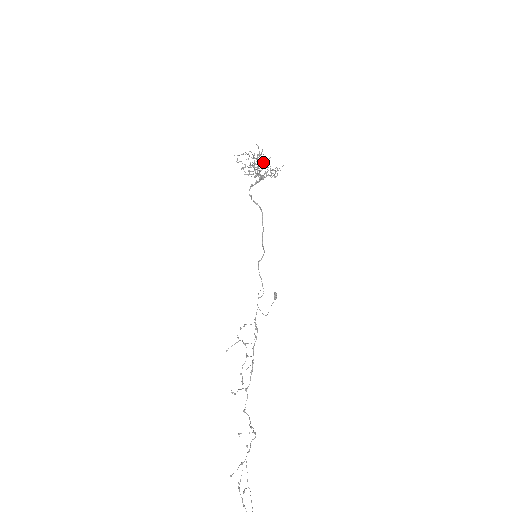
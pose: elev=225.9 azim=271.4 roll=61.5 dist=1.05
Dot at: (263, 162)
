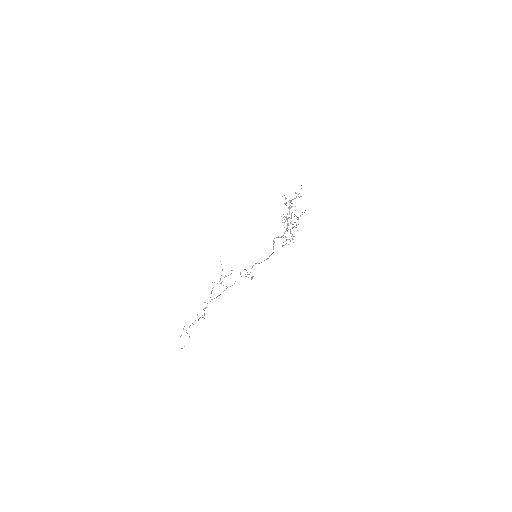
Dot at: occluded
